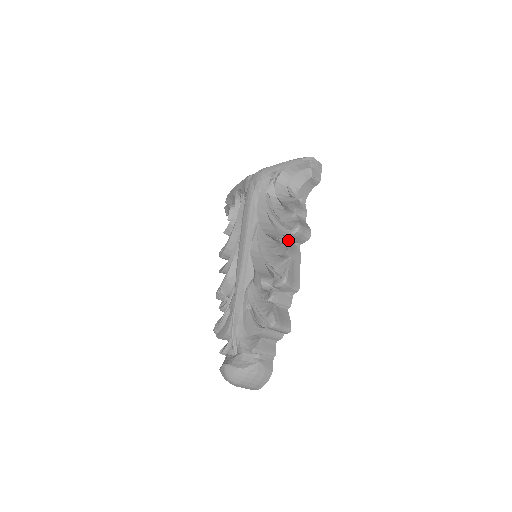
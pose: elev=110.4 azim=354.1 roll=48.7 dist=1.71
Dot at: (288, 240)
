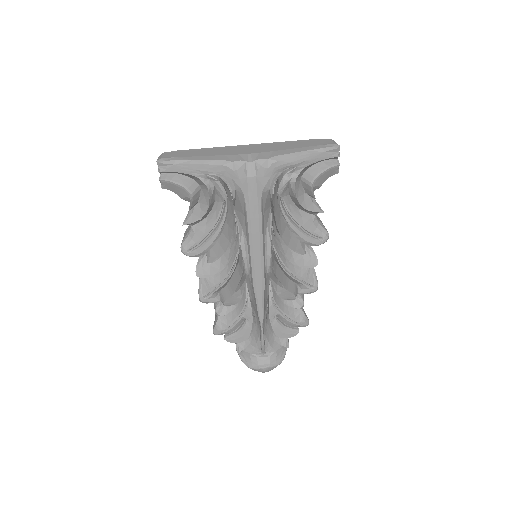
Dot at: occluded
